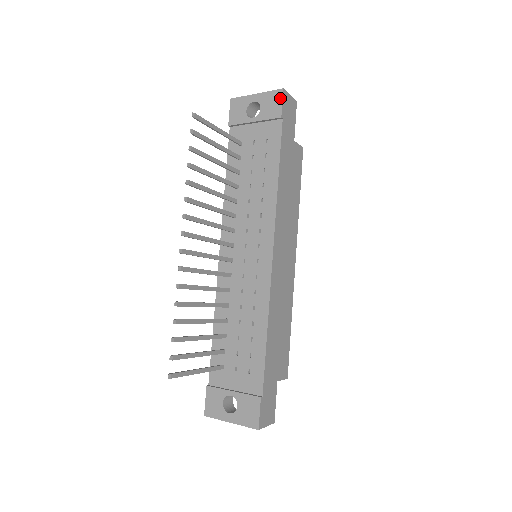
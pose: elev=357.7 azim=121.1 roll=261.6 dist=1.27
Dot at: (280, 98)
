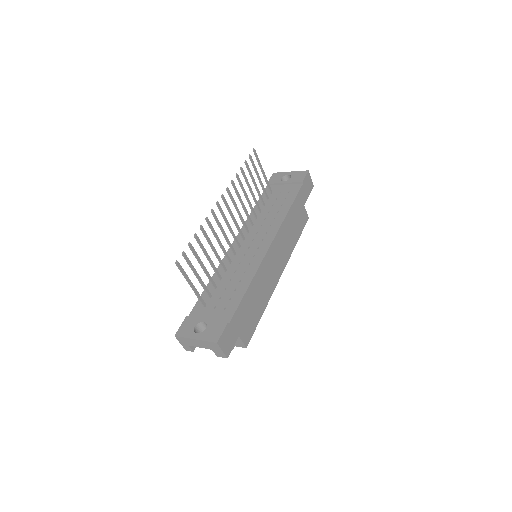
Dot at: (305, 174)
